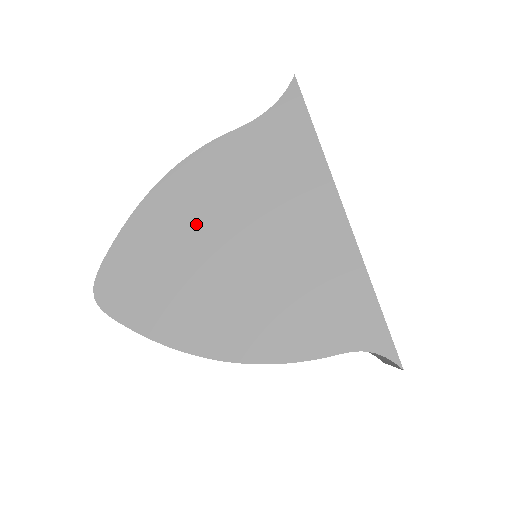
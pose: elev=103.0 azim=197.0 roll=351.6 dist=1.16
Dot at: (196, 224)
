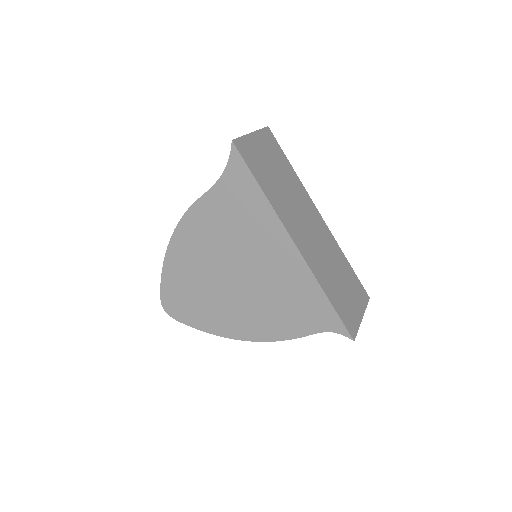
Dot at: (204, 263)
